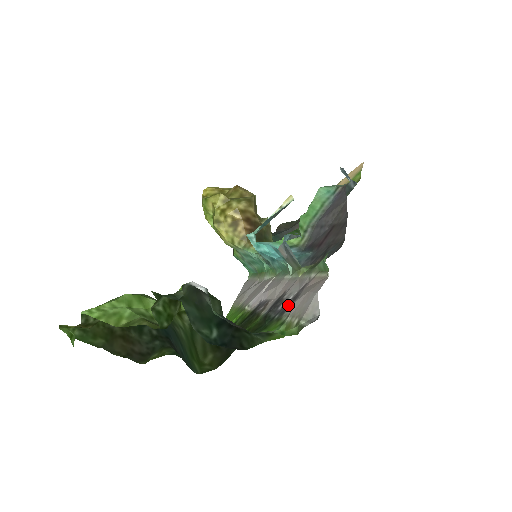
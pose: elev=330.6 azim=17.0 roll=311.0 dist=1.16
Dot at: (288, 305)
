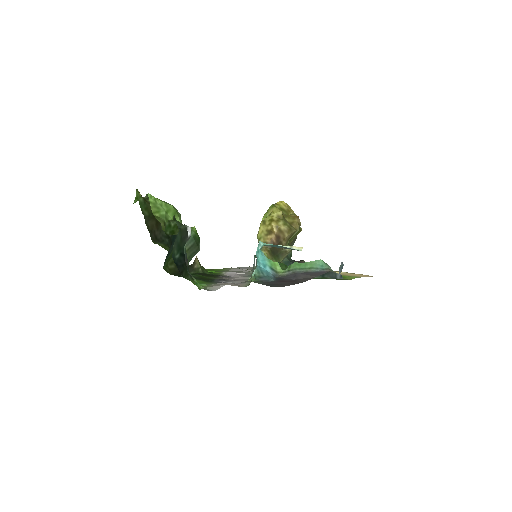
Dot at: occluded
